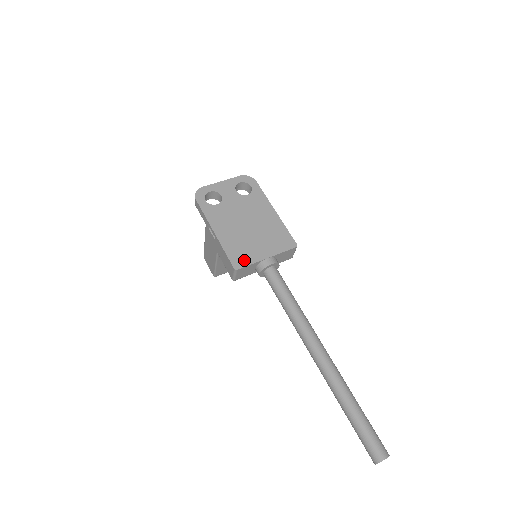
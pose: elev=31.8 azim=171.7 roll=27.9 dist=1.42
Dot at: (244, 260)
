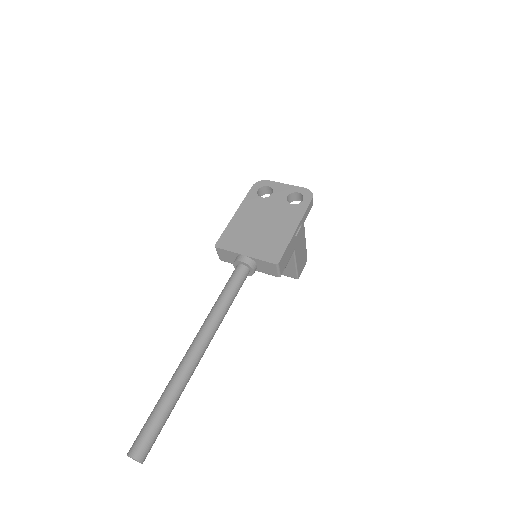
Dot at: (228, 245)
